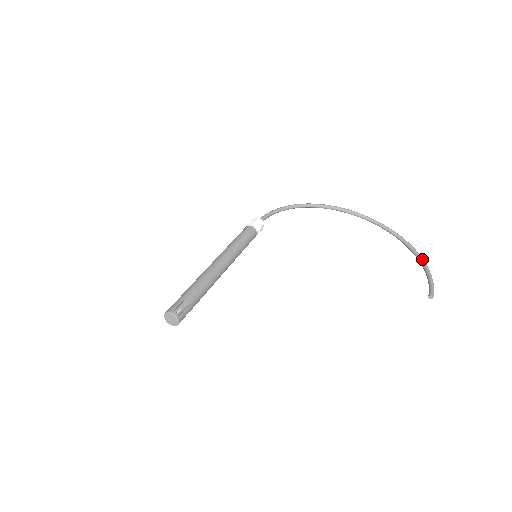
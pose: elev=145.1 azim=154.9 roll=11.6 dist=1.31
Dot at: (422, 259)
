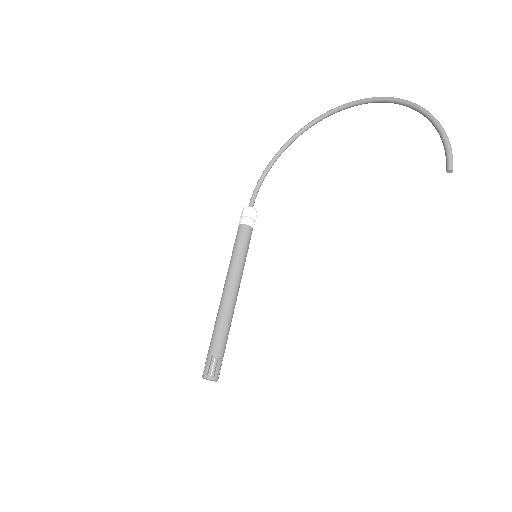
Dot at: (428, 115)
